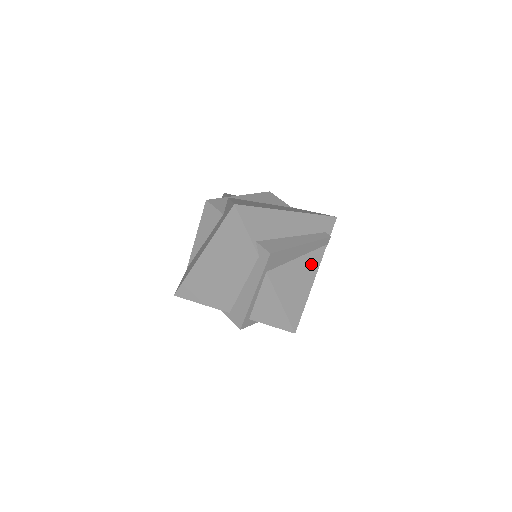
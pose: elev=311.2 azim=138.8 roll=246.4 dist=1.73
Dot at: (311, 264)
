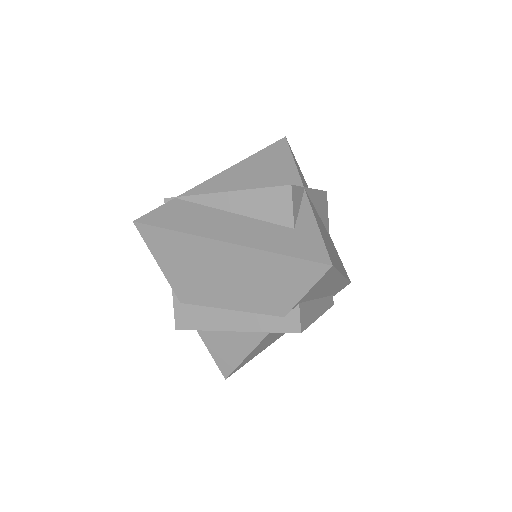
Dot at: occluded
